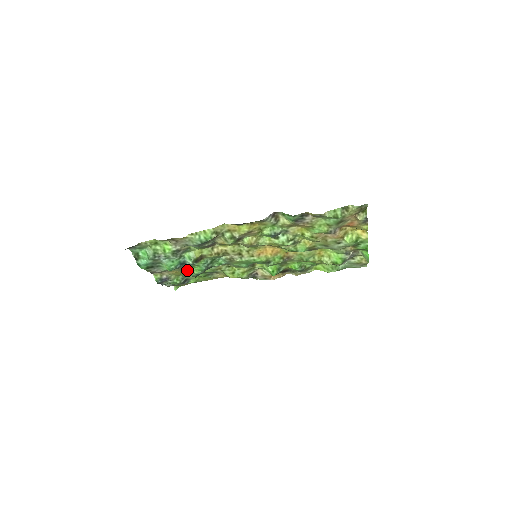
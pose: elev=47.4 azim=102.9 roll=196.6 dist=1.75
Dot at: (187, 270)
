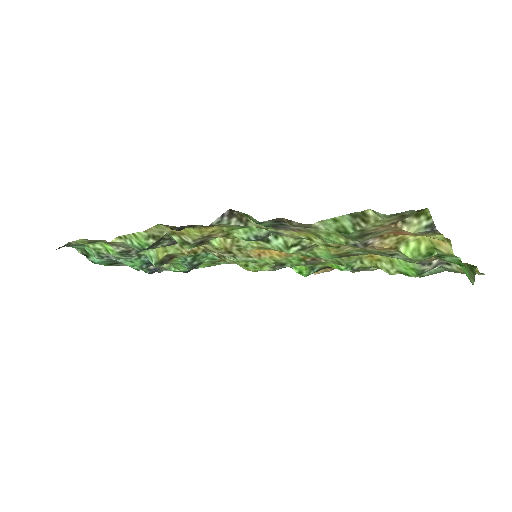
Dot at: occluded
